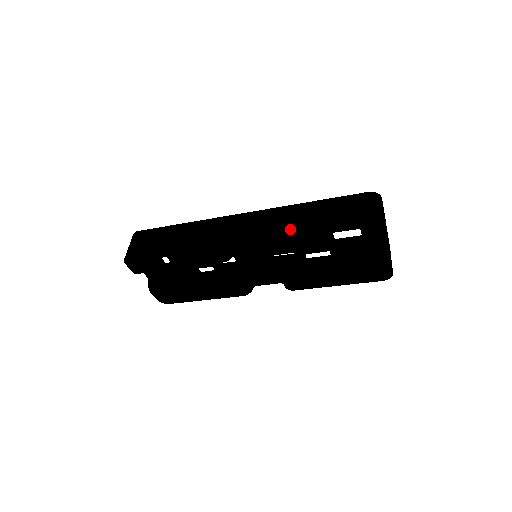
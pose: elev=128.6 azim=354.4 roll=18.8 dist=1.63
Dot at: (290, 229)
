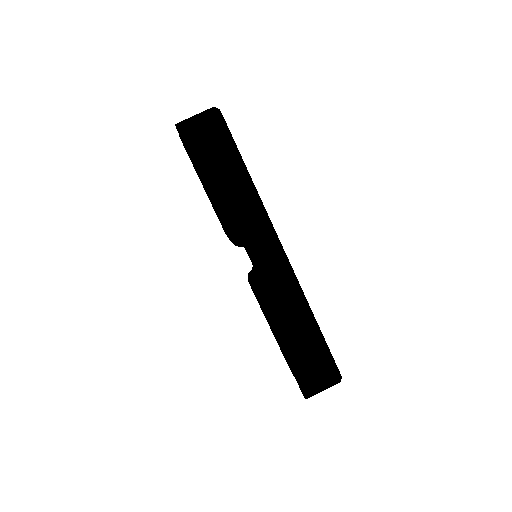
Dot at: (273, 321)
